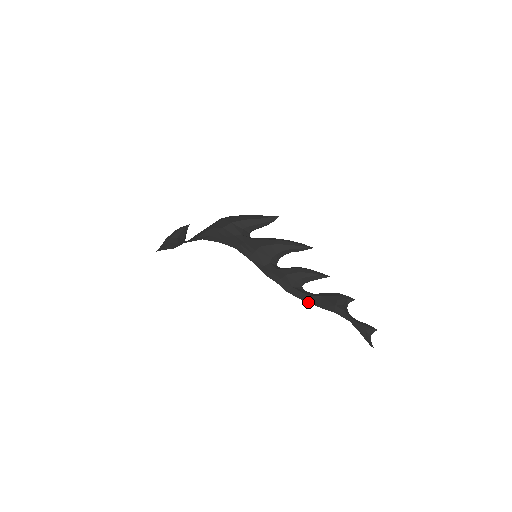
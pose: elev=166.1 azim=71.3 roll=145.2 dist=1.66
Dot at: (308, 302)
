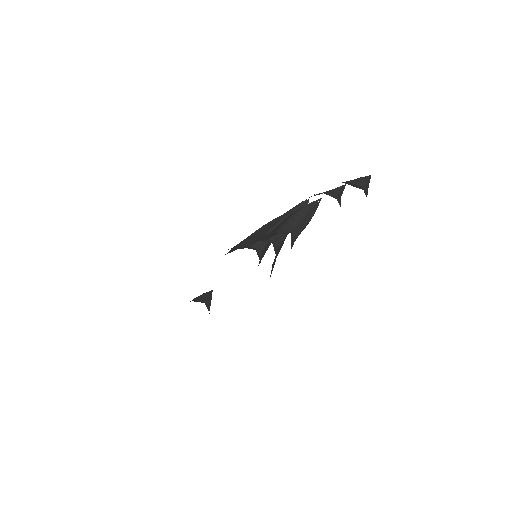
Dot at: occluded
